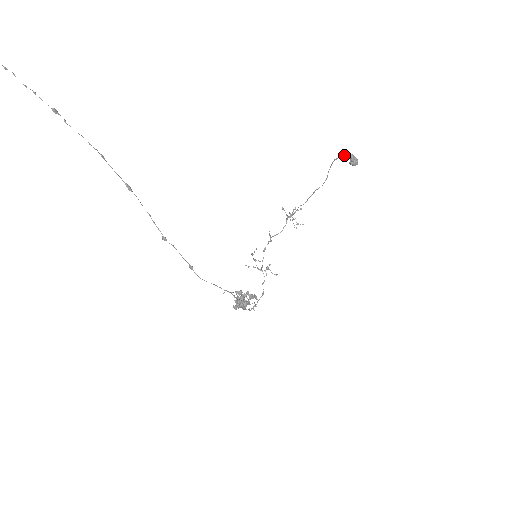
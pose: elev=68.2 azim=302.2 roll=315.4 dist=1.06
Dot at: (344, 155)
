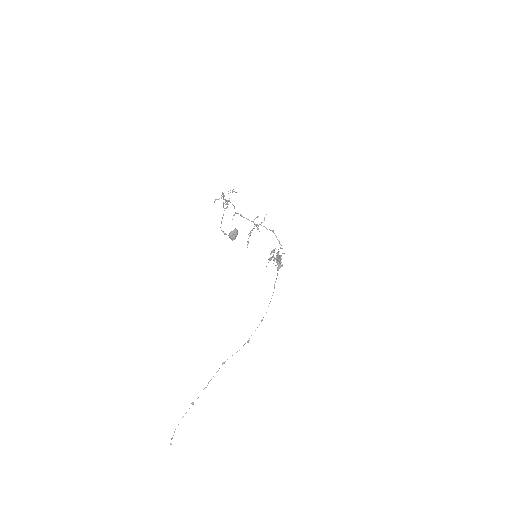
Dot at: (224, 234)
